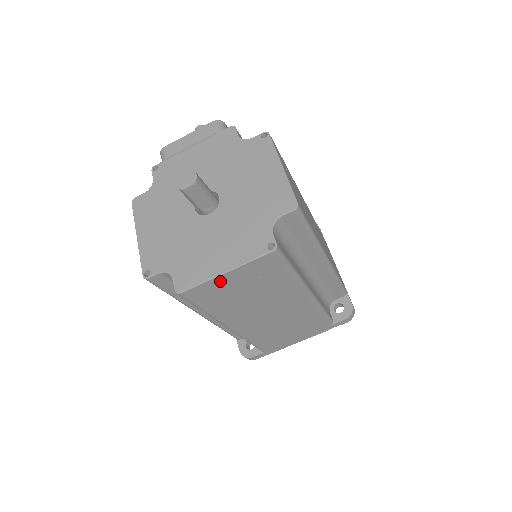
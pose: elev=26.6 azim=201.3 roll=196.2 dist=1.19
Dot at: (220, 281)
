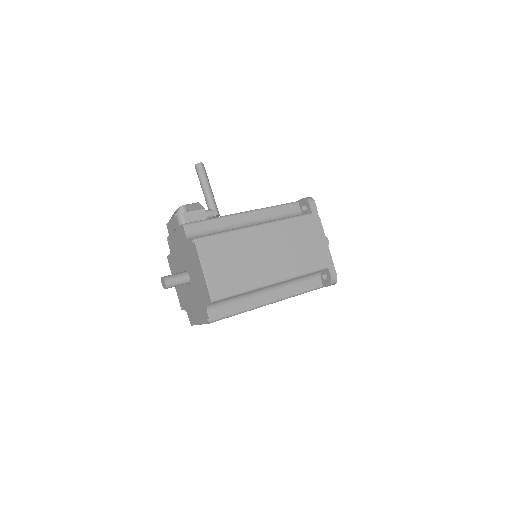
Dot at: occluded
